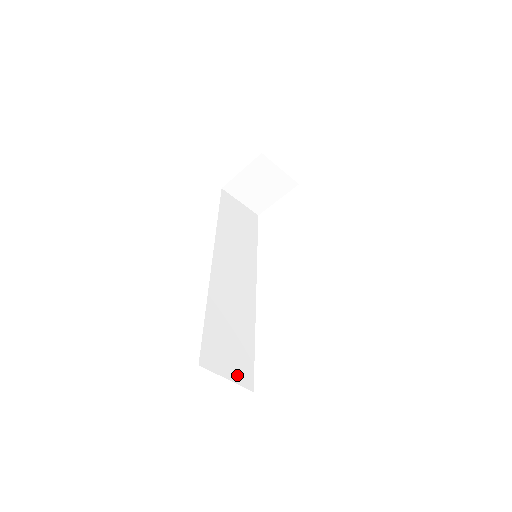
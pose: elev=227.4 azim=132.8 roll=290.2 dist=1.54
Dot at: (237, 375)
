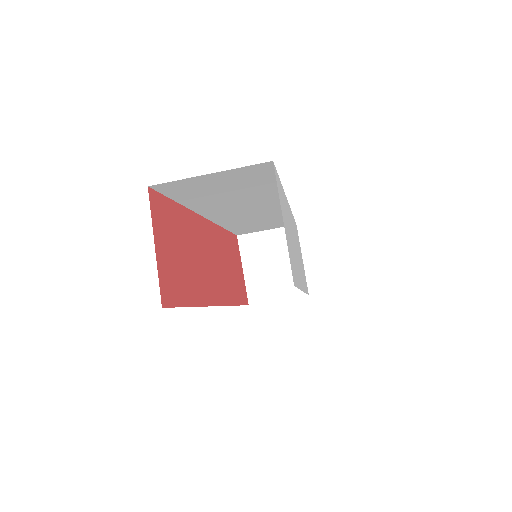
Dot at: occluded
